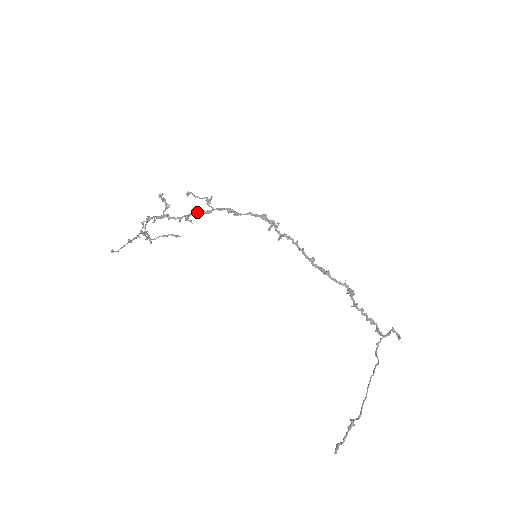
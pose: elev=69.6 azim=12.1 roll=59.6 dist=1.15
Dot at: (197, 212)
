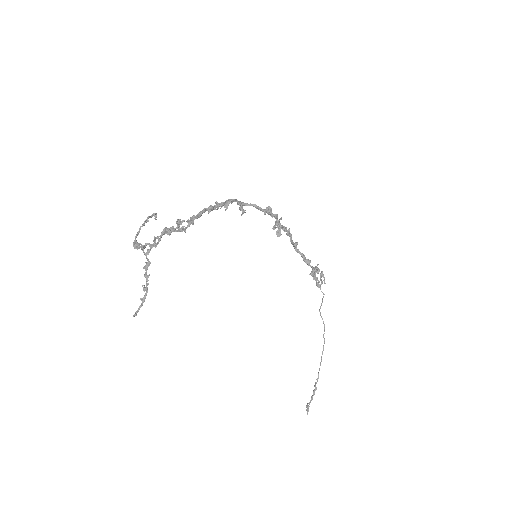
Dot at: (202, 213)
